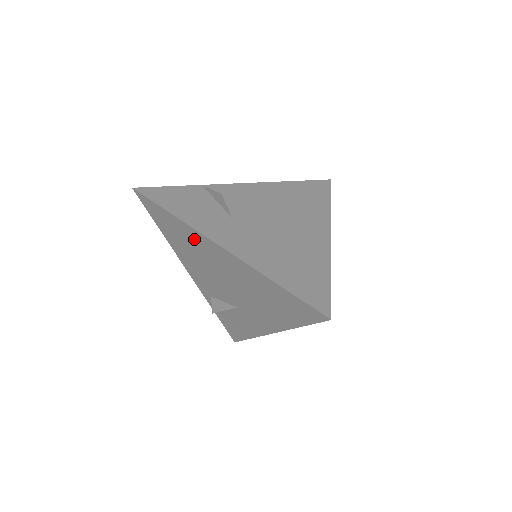
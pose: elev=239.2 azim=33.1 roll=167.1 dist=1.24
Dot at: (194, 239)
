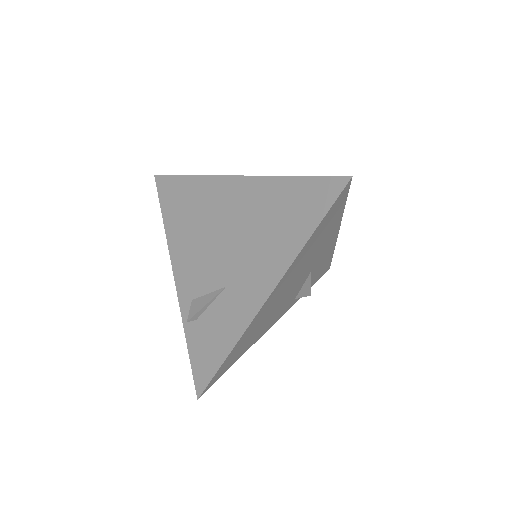
Dot at: (204, 194)
